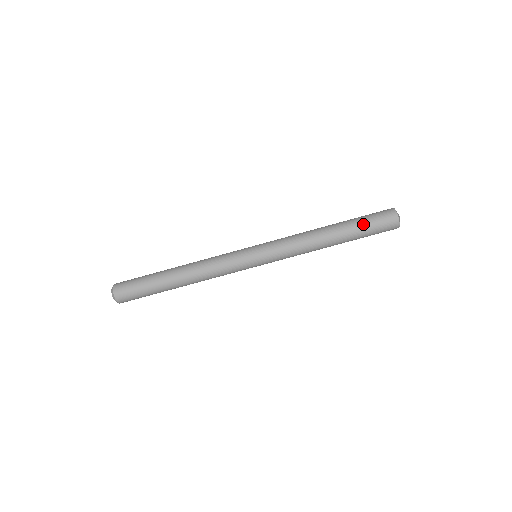
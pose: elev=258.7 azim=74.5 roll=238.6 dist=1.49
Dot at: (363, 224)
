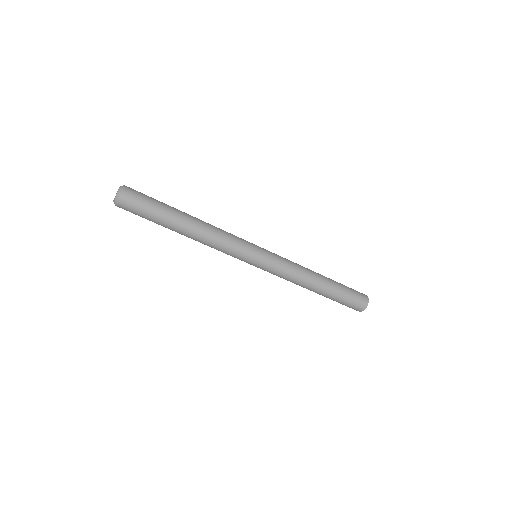
Dot at: (344, 294)
